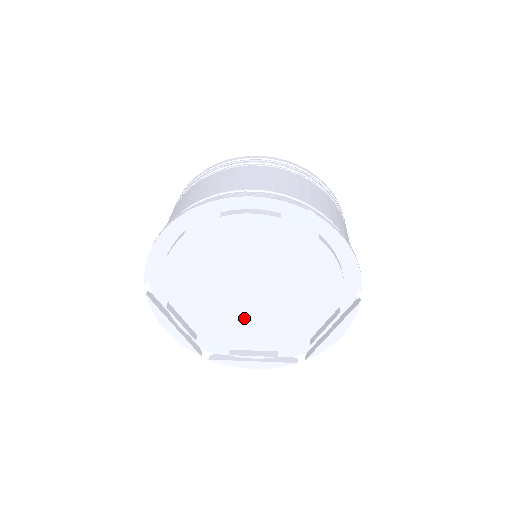
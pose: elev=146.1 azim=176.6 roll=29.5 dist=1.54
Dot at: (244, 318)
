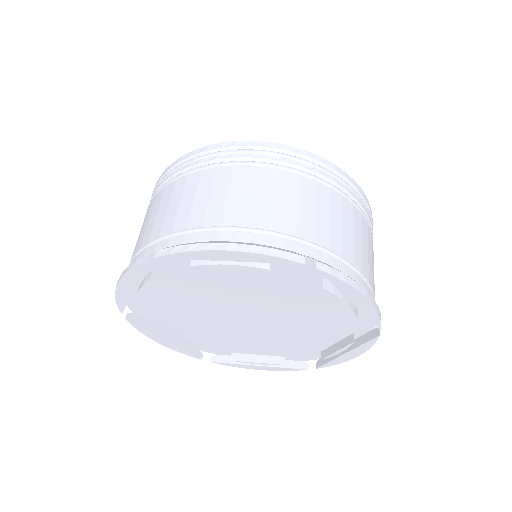
Dot at: (243, 334)
